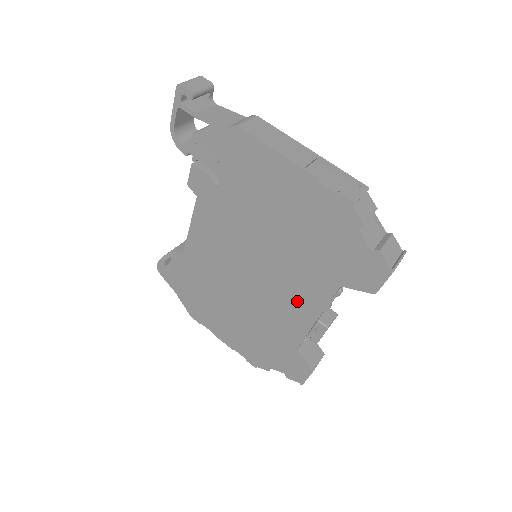
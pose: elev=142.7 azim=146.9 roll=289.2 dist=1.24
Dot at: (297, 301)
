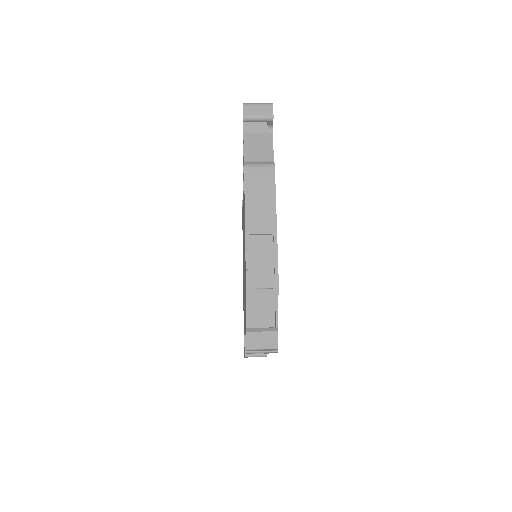
Dot at: occluded
